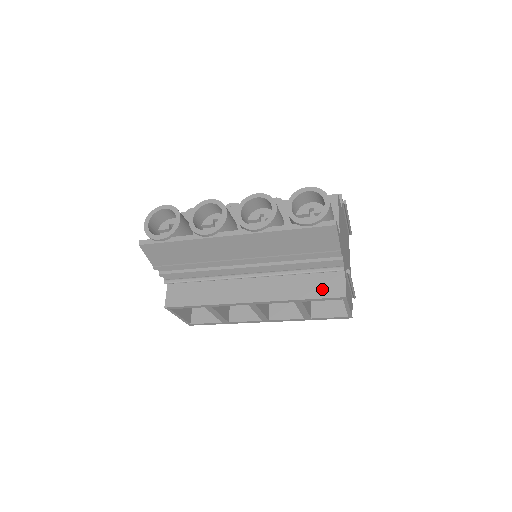
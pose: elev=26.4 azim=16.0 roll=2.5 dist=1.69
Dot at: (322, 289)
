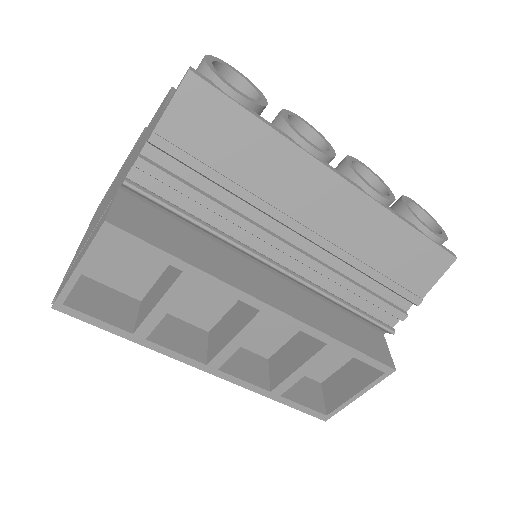
Dot at: (366, 344)
